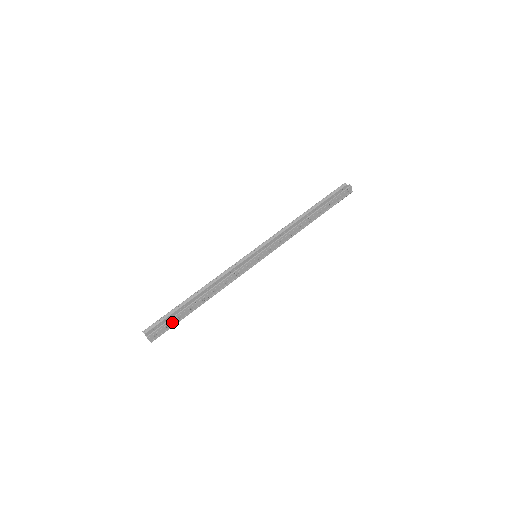
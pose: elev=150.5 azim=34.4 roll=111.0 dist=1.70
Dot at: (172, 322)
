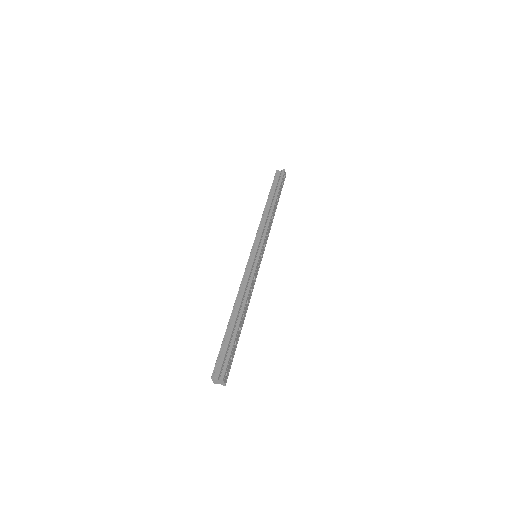
Dot at: (233, 352)
